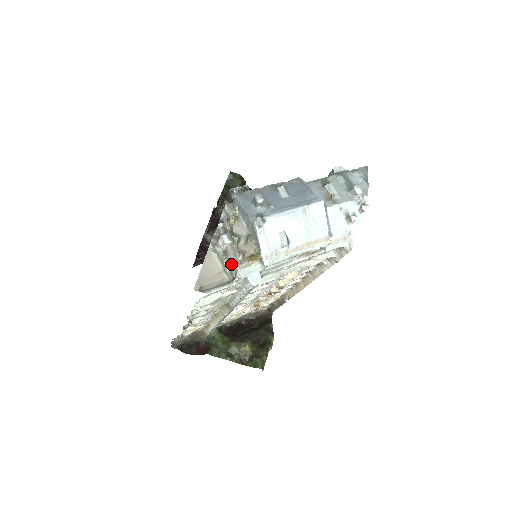
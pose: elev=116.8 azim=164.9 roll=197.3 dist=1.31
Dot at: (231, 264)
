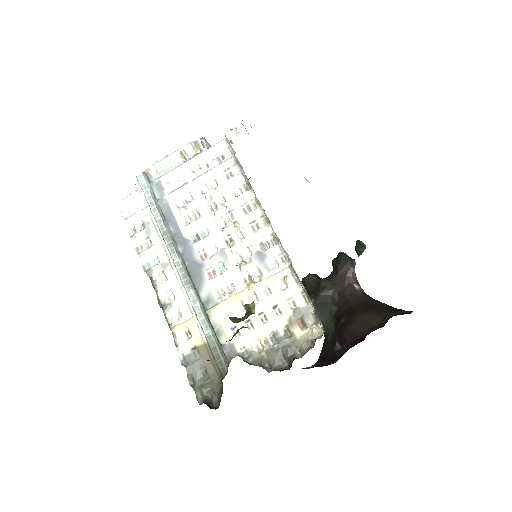
Dot at: occluded
